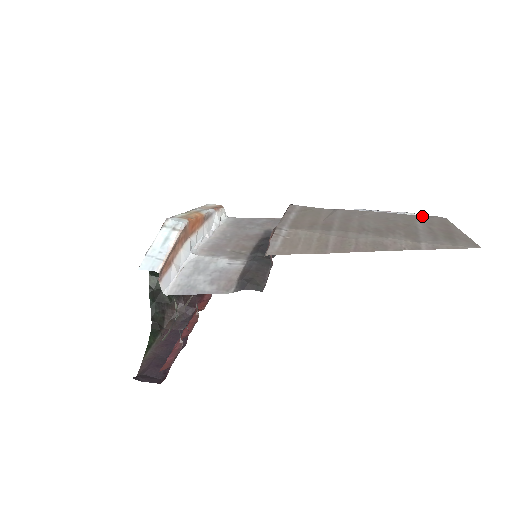
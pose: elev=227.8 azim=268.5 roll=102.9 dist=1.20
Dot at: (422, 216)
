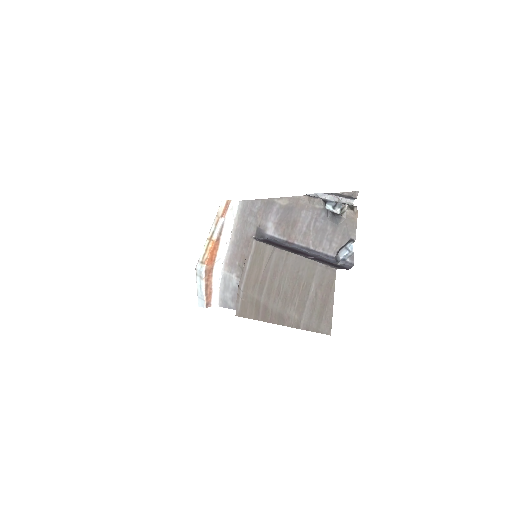
Dot at: (321, 267)
